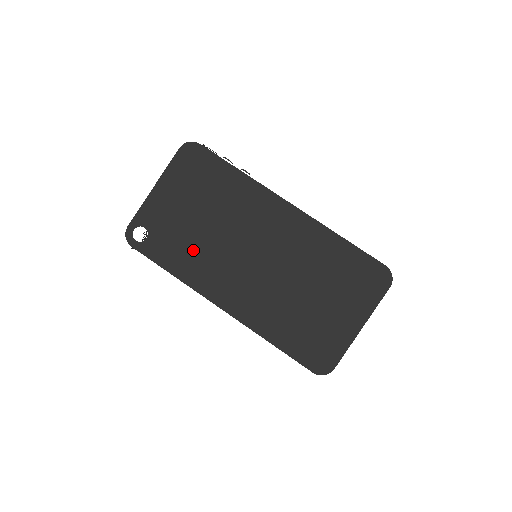
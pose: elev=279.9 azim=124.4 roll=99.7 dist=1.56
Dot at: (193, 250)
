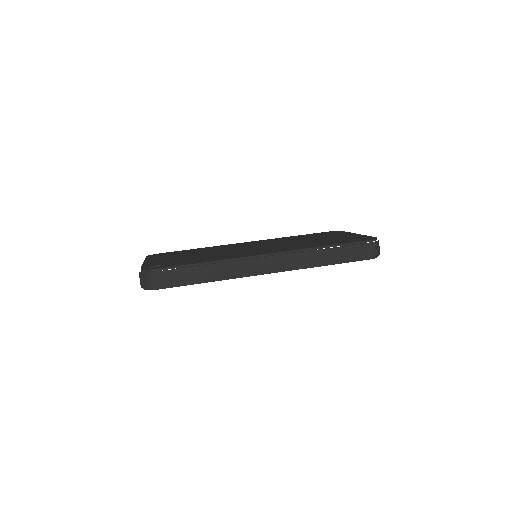
Dot at: (209, 257)
